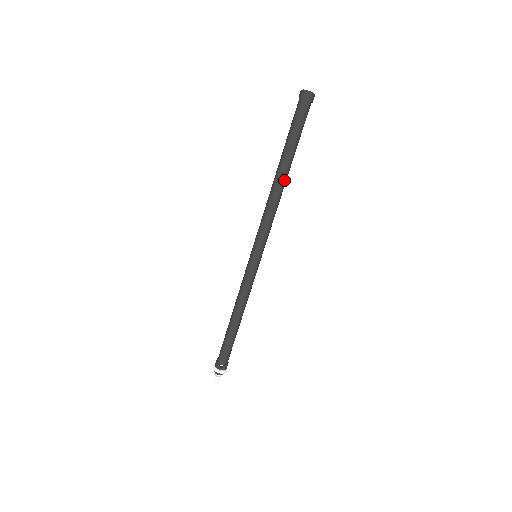
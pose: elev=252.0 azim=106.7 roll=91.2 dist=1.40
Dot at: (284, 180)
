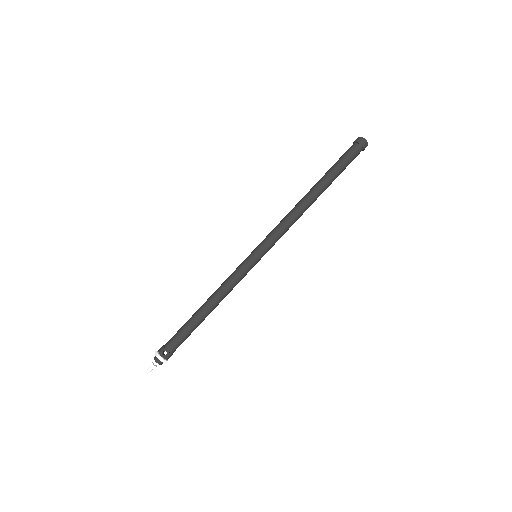
Dot at: (313, 199)
